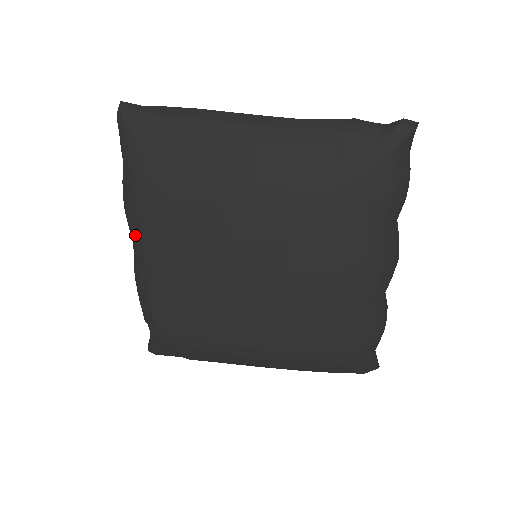
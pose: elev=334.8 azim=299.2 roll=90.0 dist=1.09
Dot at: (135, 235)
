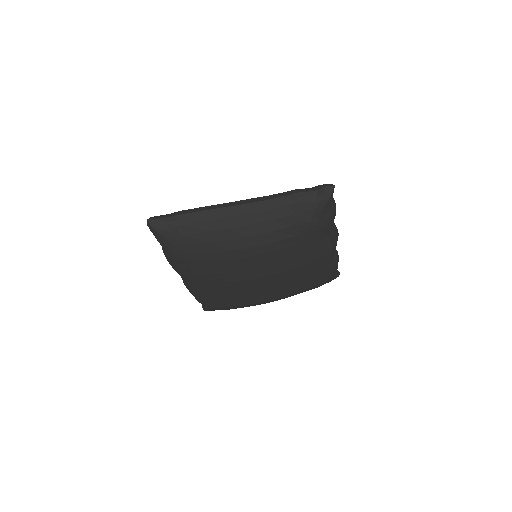
Dot at: (185, 277)
